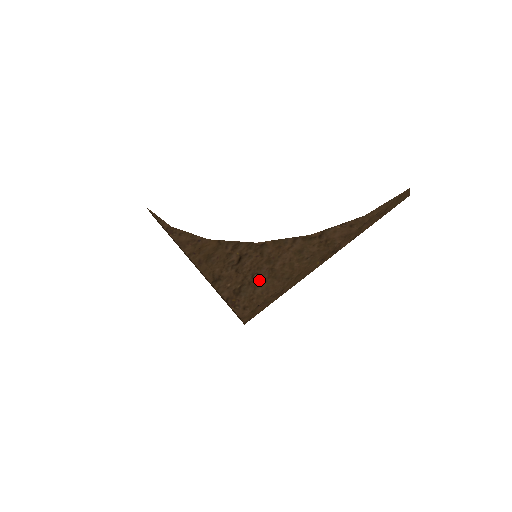
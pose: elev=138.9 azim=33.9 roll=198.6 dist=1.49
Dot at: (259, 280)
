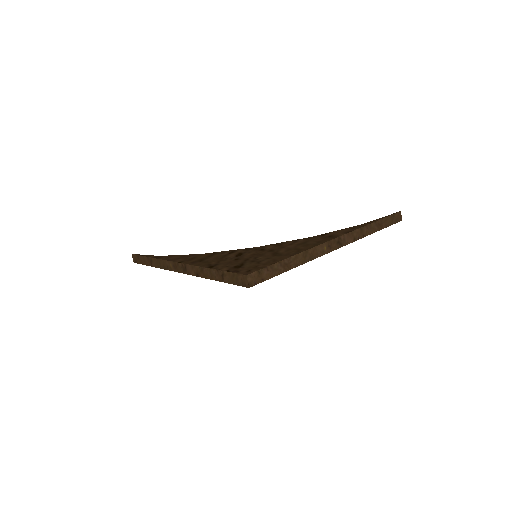
Dot at: (263, 258)
